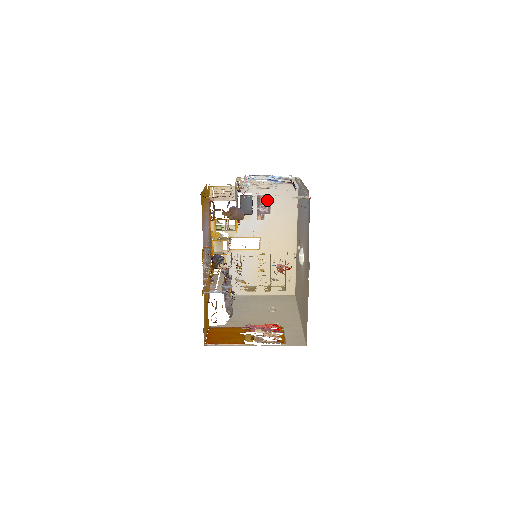
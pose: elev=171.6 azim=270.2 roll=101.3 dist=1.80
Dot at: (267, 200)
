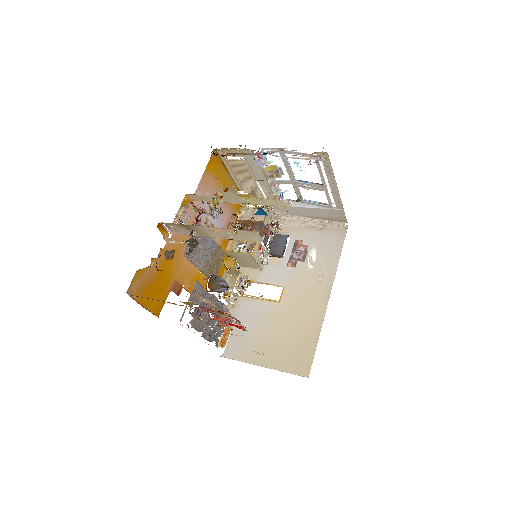
Dot at: (305, 246)
